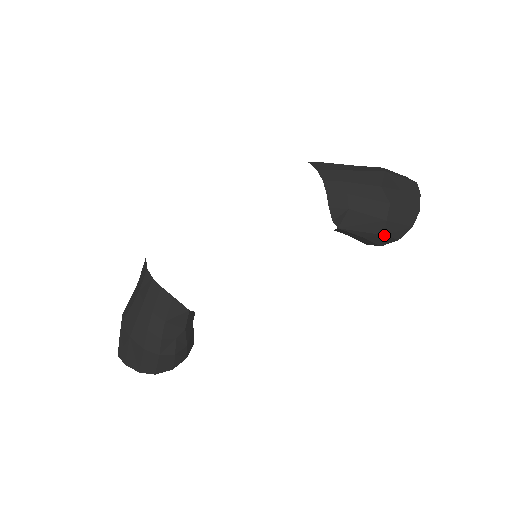
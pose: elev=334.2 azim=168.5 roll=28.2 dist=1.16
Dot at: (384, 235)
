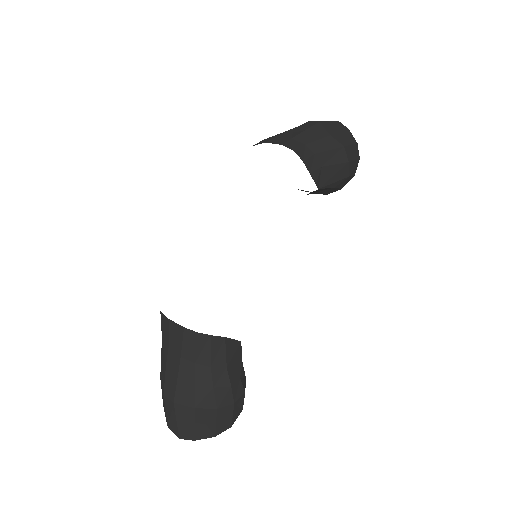
Dot at: (349, 176)
